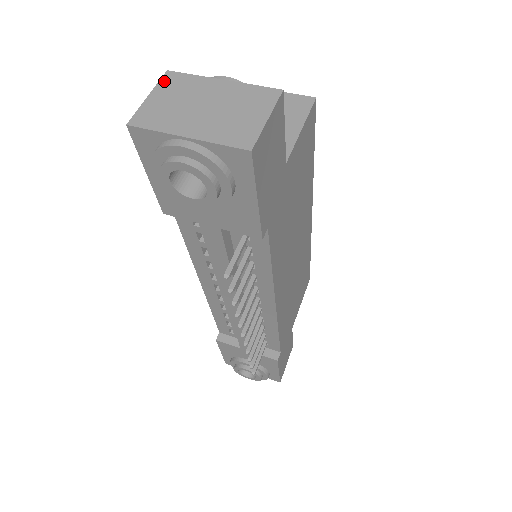
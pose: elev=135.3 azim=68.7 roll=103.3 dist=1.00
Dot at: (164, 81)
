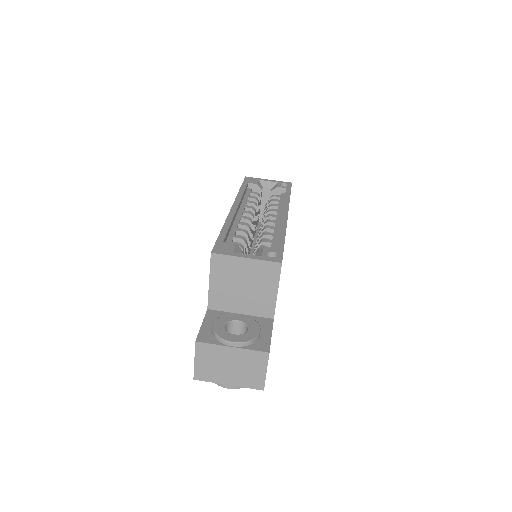
Dot at: (198, 350)
